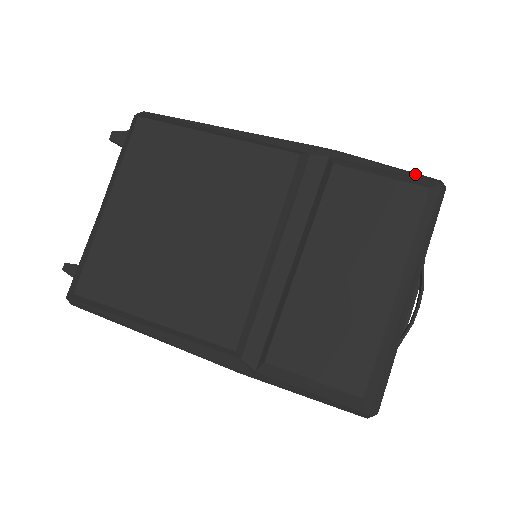
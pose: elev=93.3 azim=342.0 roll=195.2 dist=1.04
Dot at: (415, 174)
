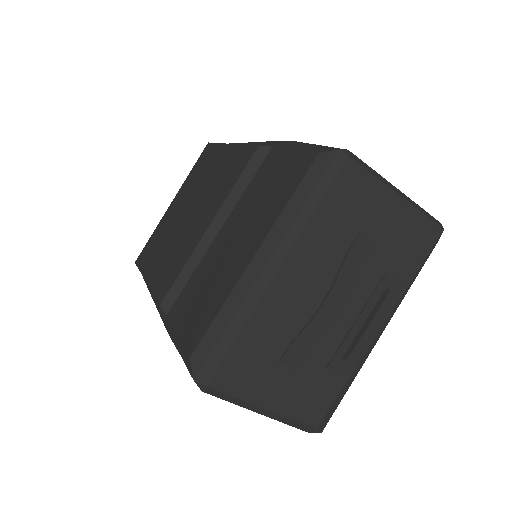
Dot at: (325, 146)
